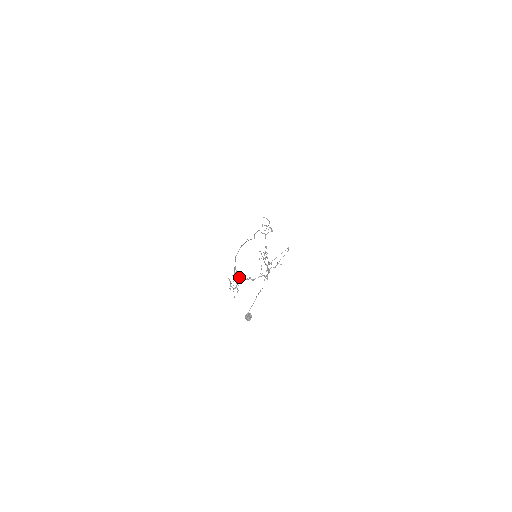
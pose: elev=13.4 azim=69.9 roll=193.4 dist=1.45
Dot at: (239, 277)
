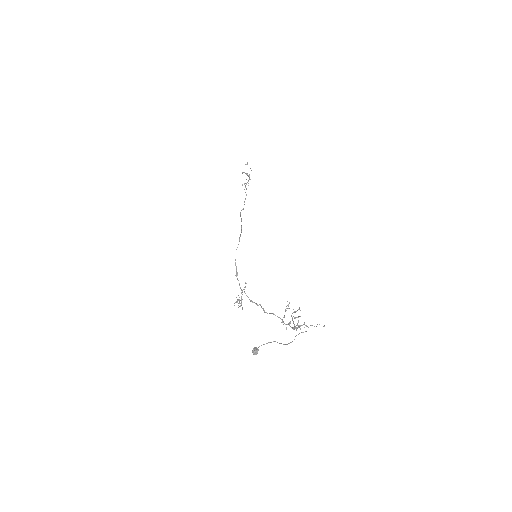
Dot at: (246, 295)
